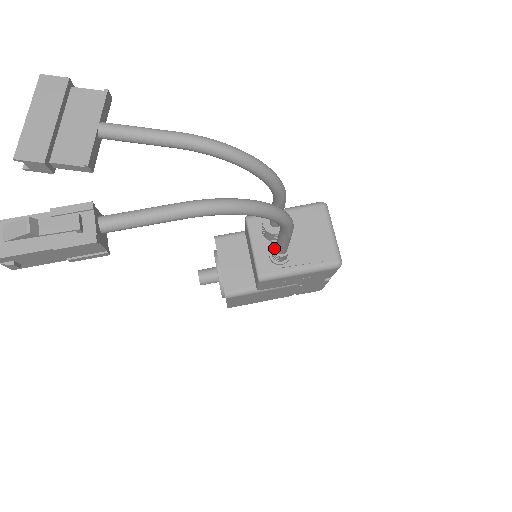
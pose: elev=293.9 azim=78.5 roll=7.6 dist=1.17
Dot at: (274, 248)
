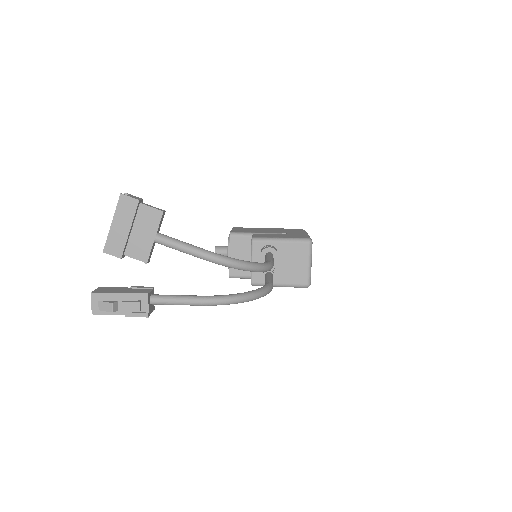
Dot at: (264, 274)
